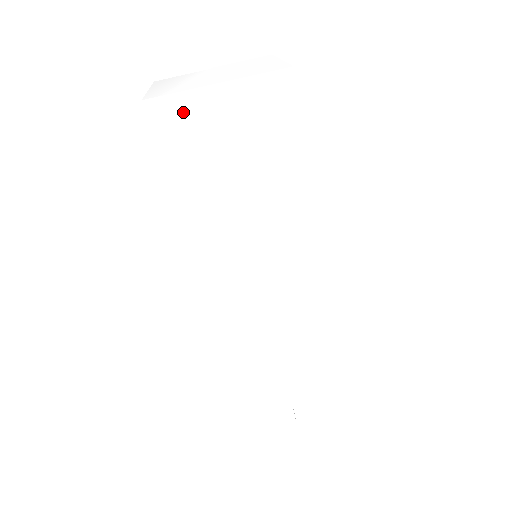
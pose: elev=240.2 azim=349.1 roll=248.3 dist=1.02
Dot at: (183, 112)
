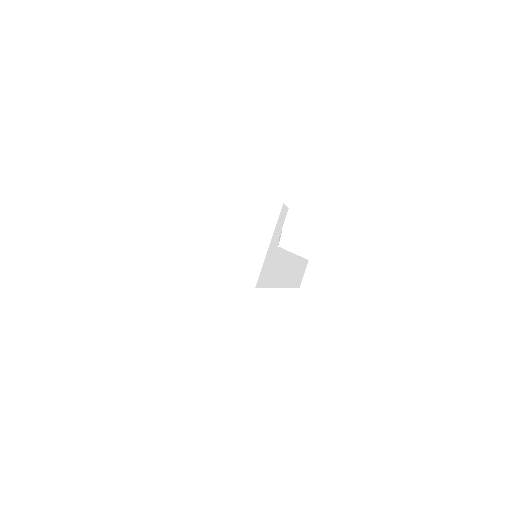
Dot at: occluded
